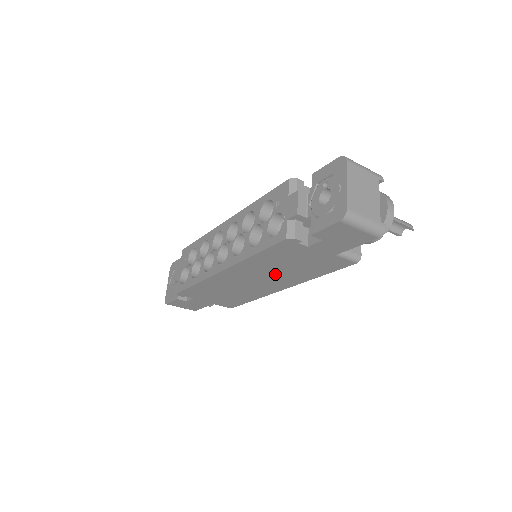
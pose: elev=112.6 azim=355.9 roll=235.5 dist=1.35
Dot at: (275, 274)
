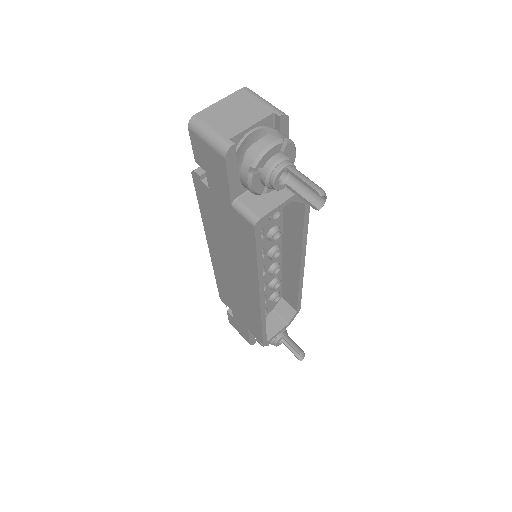
Dot at: (233, 256)
